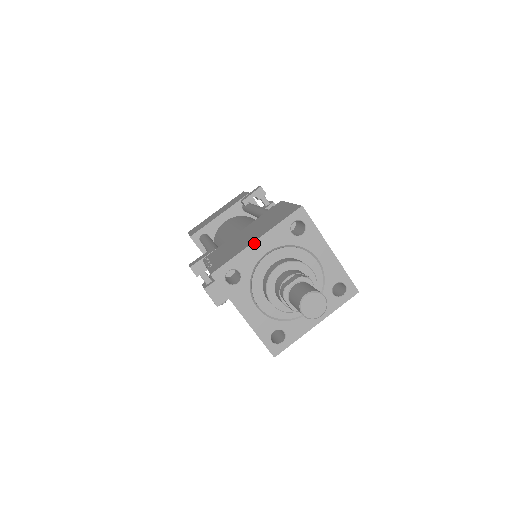
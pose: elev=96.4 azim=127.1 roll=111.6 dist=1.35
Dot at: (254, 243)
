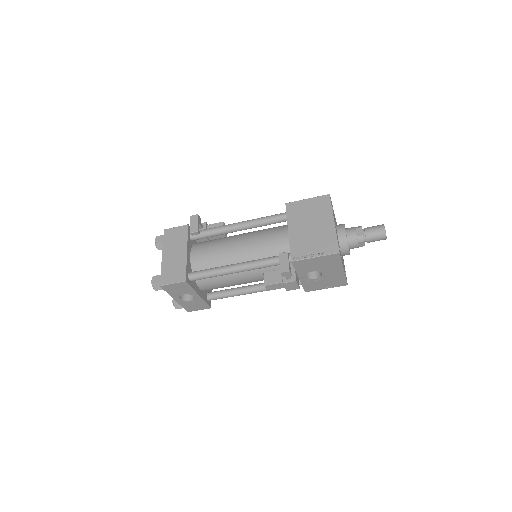
Dot at: occluded
